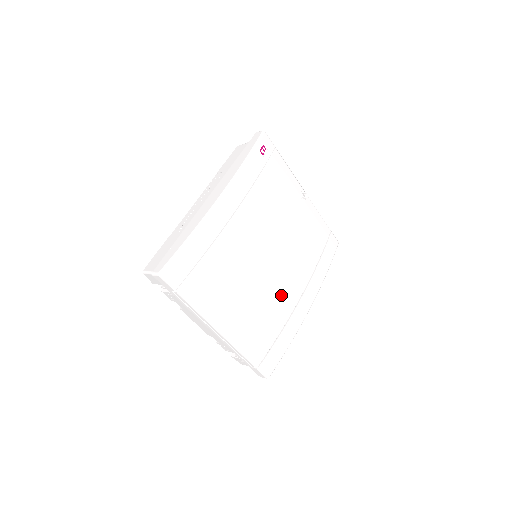
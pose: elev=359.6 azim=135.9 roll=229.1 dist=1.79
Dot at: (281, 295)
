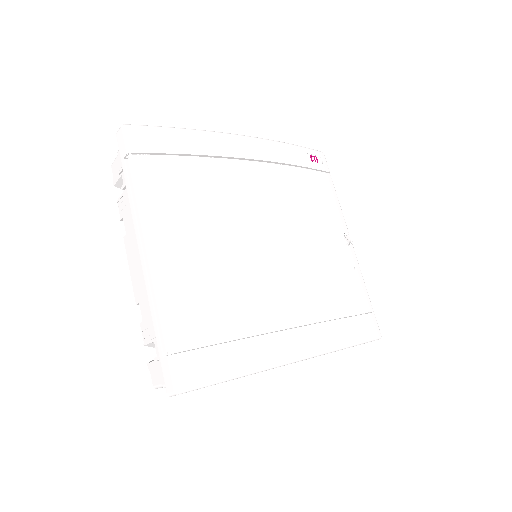
Dot at: (264, 293)
